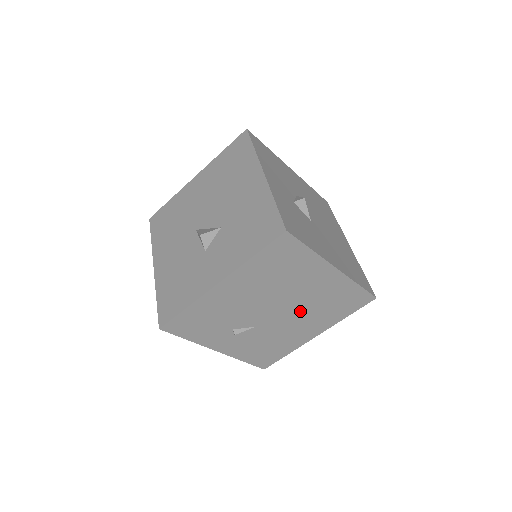
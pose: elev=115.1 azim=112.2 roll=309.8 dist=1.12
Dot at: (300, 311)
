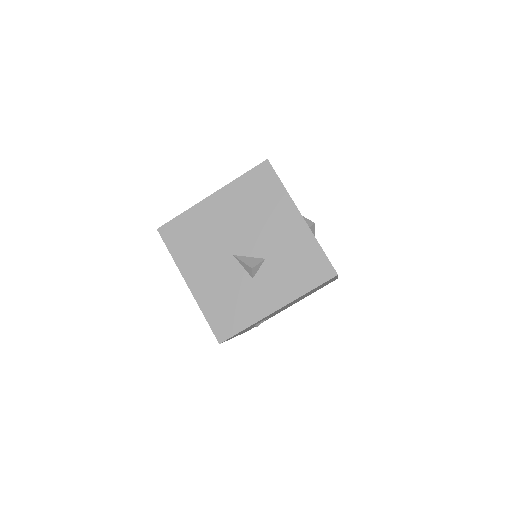
Dot at: occluded
